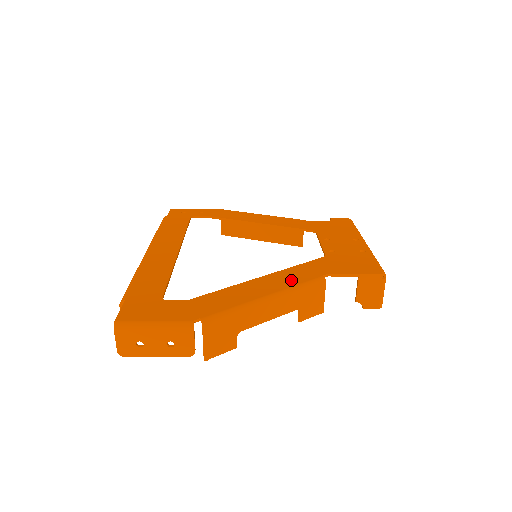
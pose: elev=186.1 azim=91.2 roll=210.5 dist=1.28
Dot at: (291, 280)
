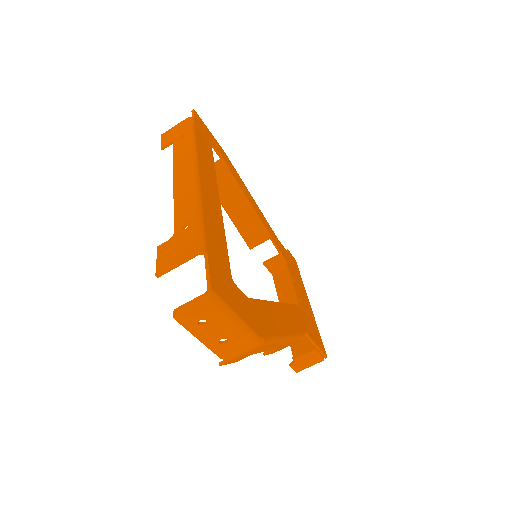
Dot at: (293, 324)
